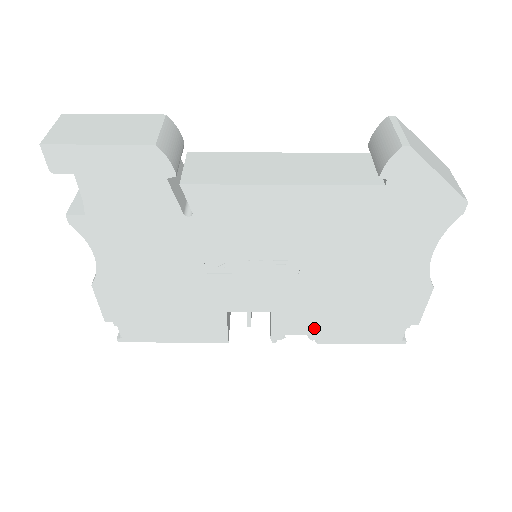
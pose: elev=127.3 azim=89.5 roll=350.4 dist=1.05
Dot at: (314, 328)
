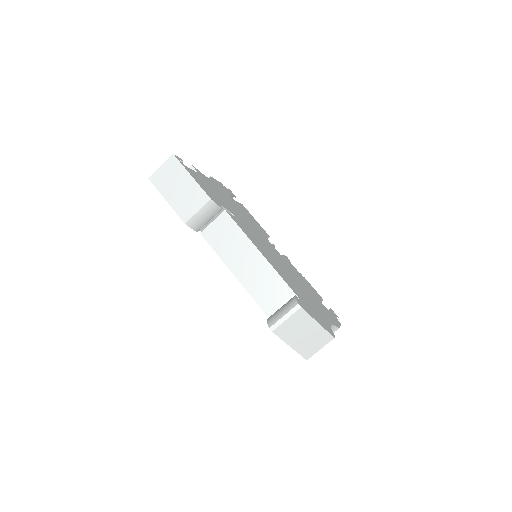
Dot at: occluded
